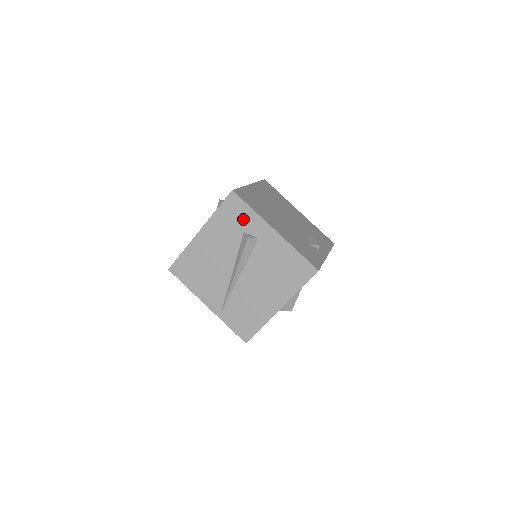
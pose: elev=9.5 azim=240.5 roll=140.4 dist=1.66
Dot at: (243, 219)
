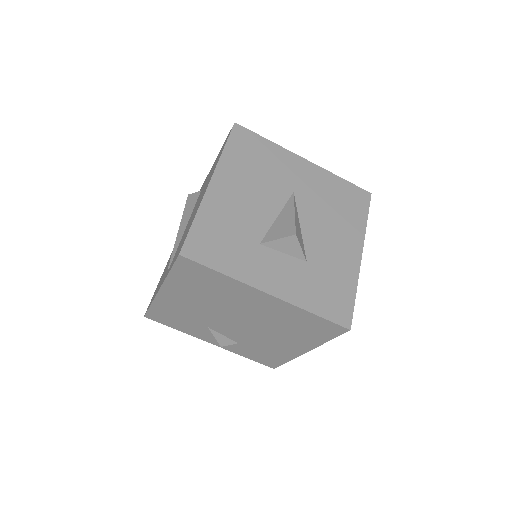
Dot at: occluded
